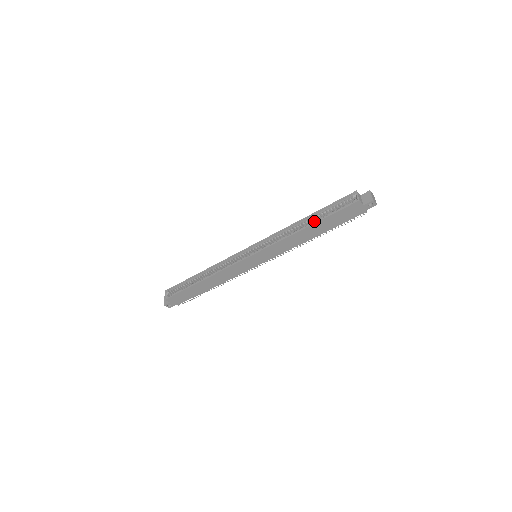
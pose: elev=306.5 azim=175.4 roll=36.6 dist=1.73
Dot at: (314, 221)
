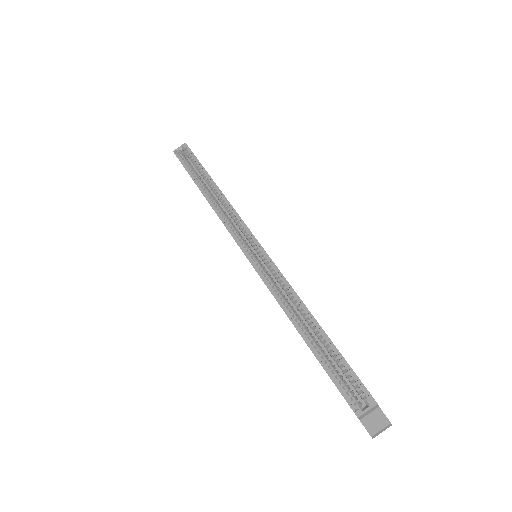
Dot at: (313, 340)
